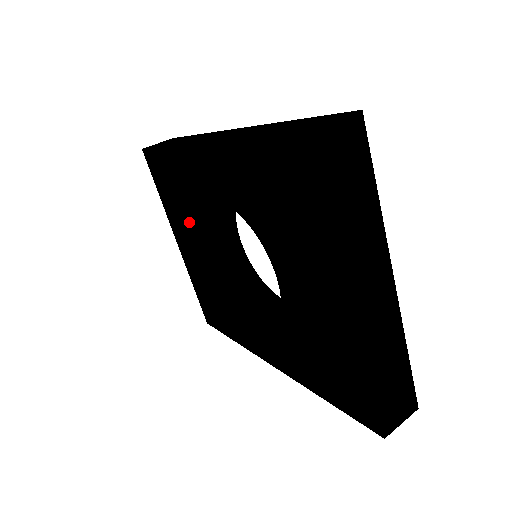
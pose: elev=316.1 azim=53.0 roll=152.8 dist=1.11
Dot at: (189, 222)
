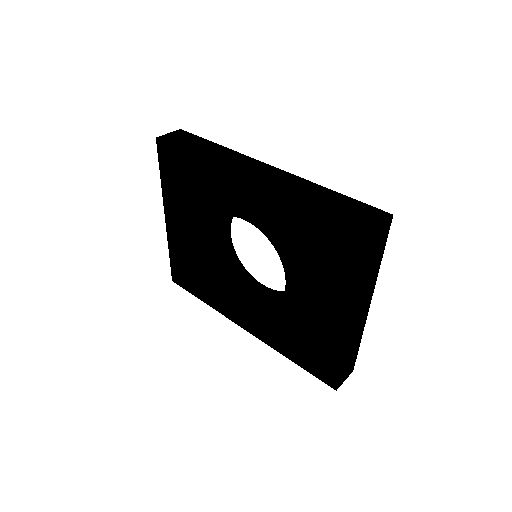
Dot at: (195, 214)
